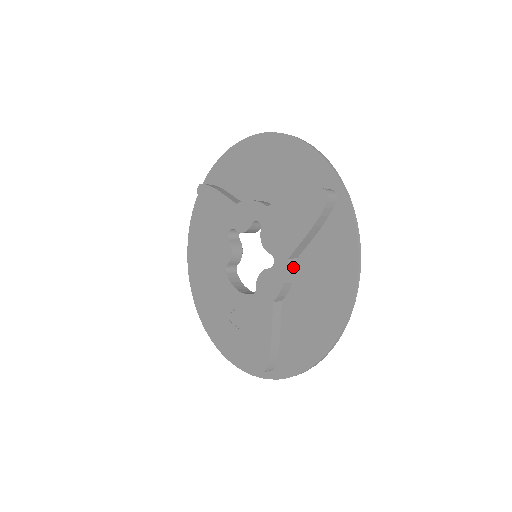
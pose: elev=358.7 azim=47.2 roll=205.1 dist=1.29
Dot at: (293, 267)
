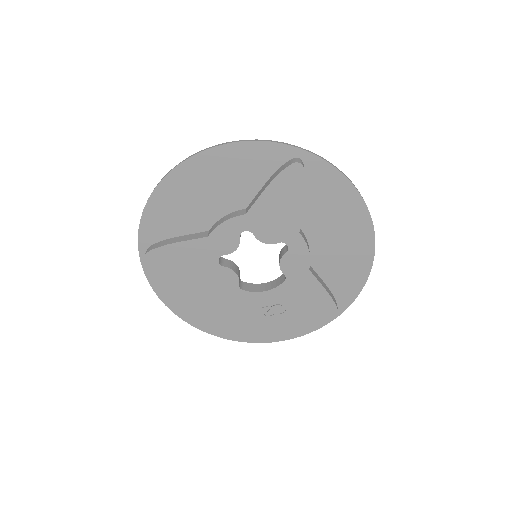
Dot at: (303, 235)
